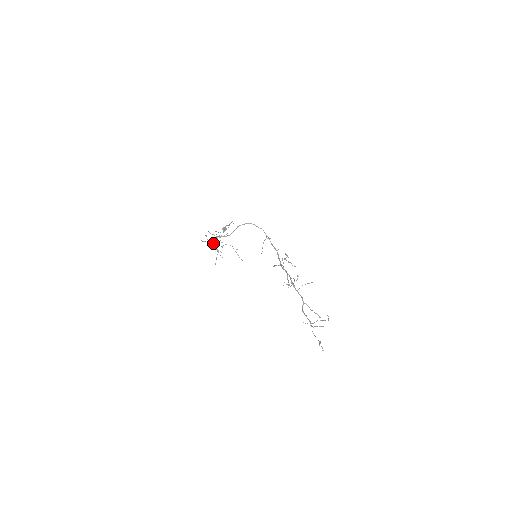
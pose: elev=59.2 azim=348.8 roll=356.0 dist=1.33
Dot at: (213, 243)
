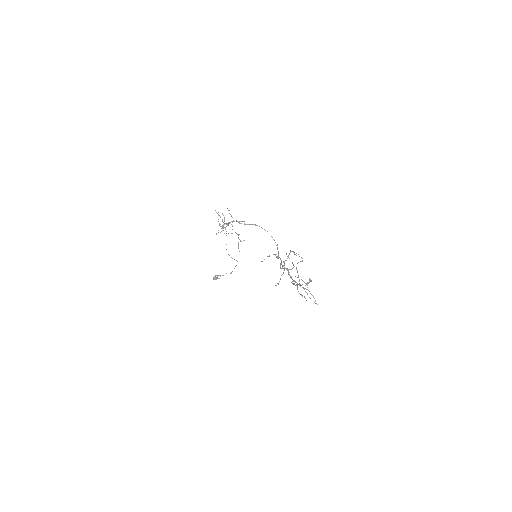
Dot at: (223, 222)
